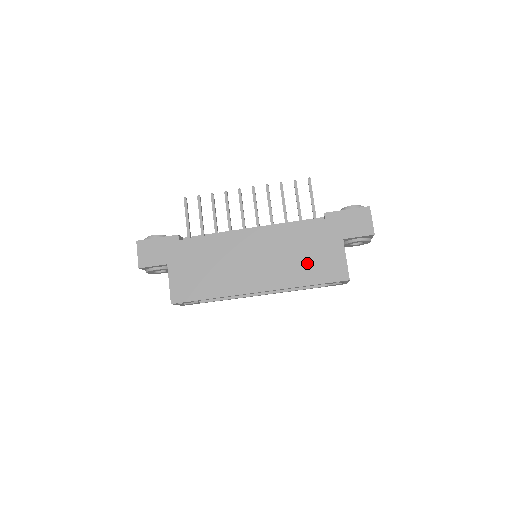
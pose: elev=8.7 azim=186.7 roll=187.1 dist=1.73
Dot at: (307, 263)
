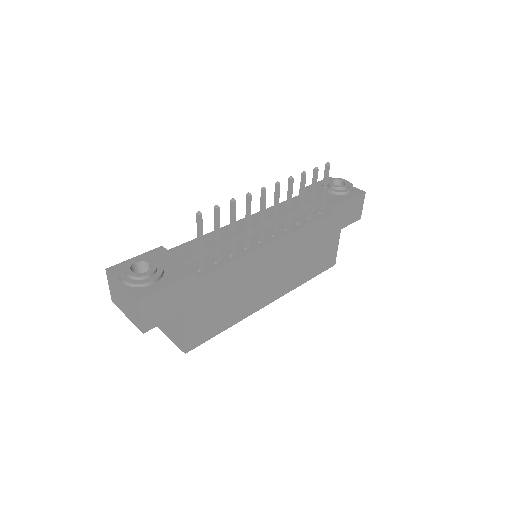
Dot at: (312, 261)
